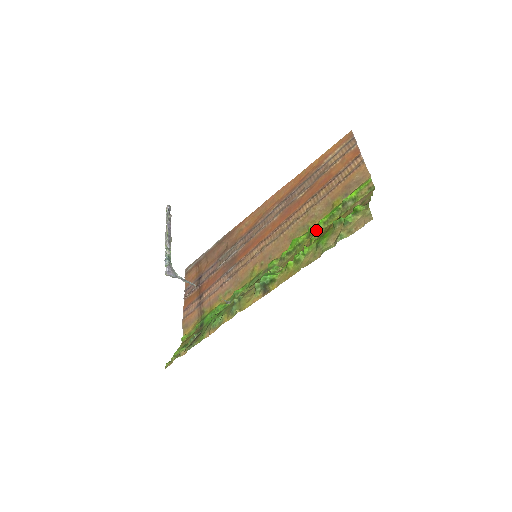
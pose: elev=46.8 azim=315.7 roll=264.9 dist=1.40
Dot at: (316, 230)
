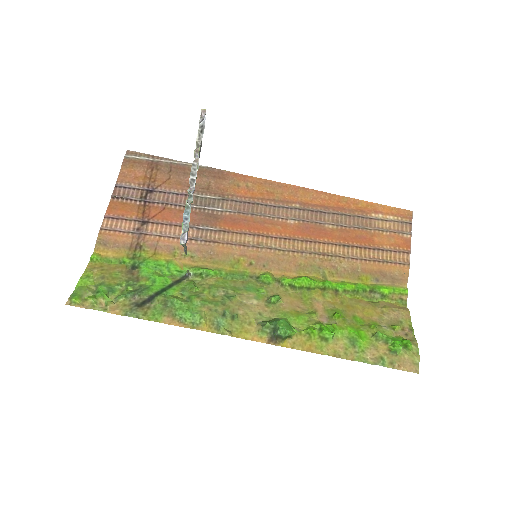
Dot at: (333, 289)
